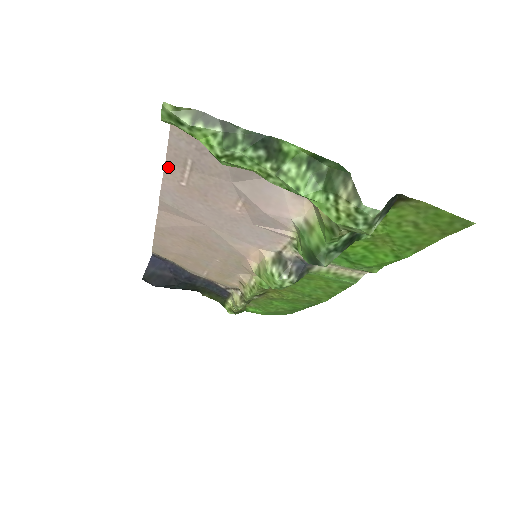
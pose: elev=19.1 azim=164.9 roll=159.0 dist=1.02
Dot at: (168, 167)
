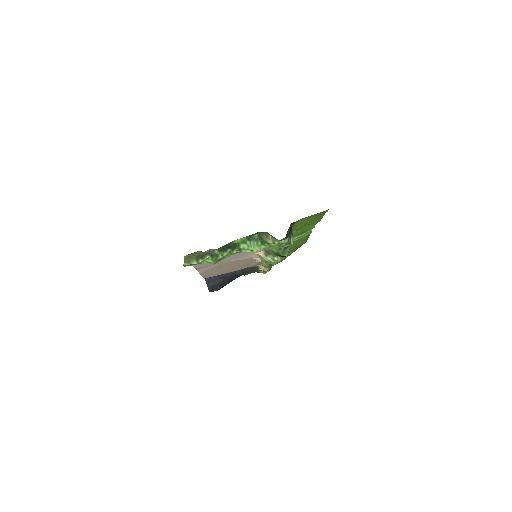
Dot at: occluded
